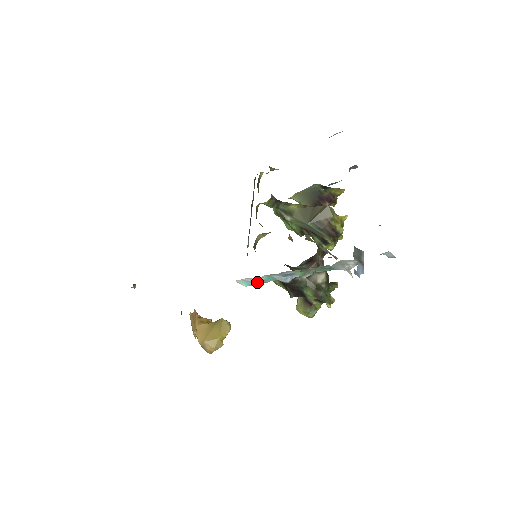
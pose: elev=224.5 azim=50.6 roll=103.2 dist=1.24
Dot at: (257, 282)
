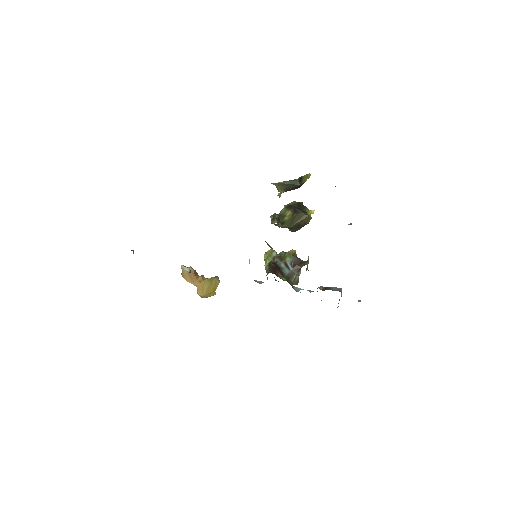
Dot at: occluded
